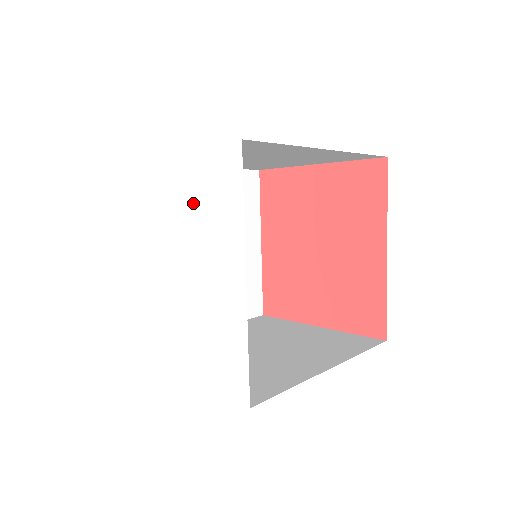
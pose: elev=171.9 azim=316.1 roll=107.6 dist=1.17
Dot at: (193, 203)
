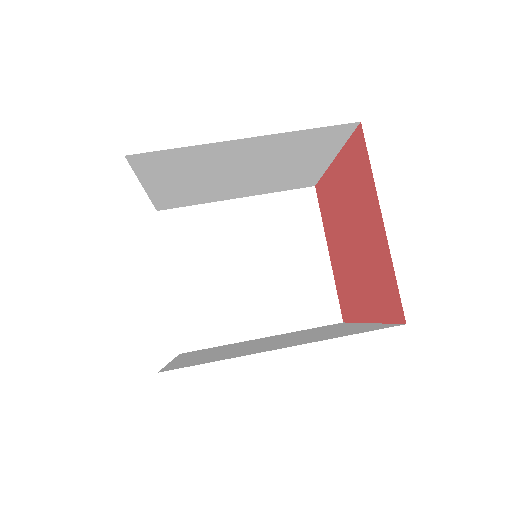
Dot at: occluded
